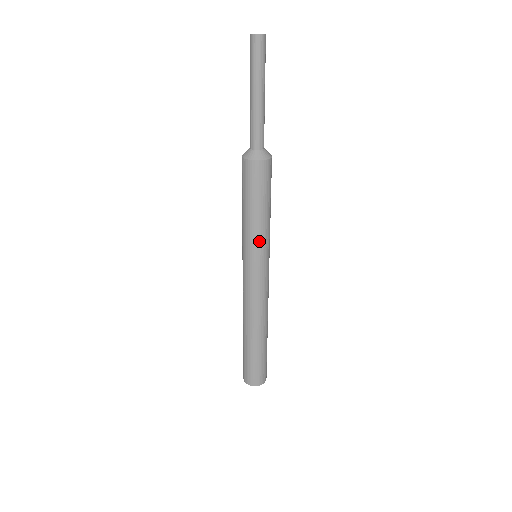
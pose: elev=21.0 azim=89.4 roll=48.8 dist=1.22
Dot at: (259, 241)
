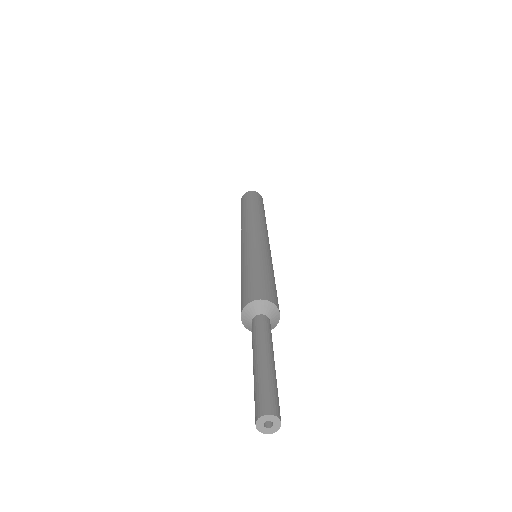
Dot at: occluded
